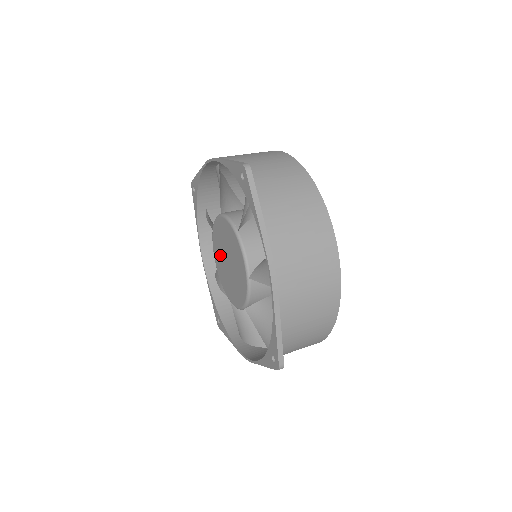
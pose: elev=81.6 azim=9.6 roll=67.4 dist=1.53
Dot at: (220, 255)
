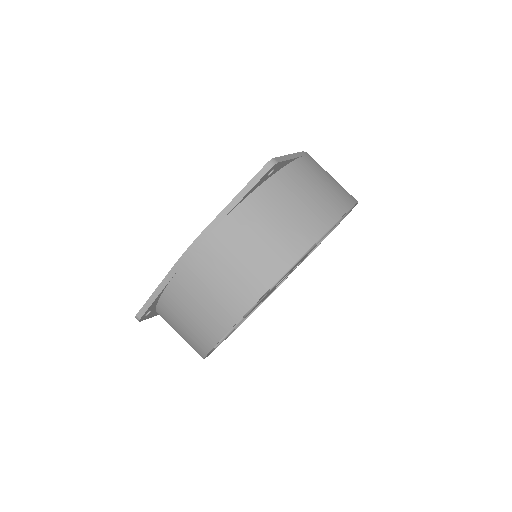
Dot at: occluded
